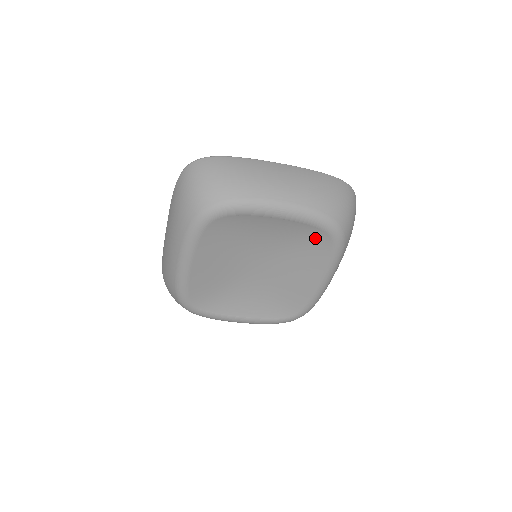
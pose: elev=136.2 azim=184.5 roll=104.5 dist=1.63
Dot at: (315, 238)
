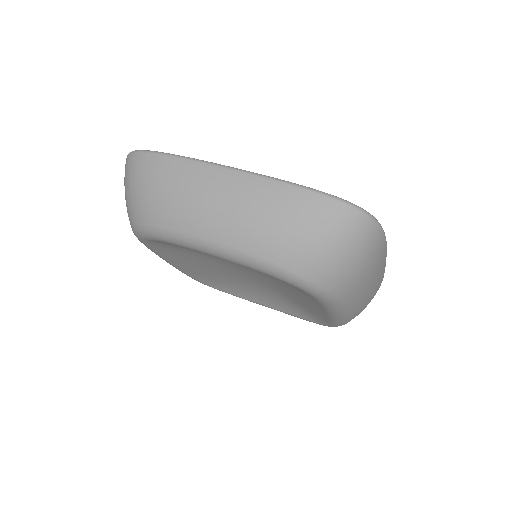
Dot at: occluded
